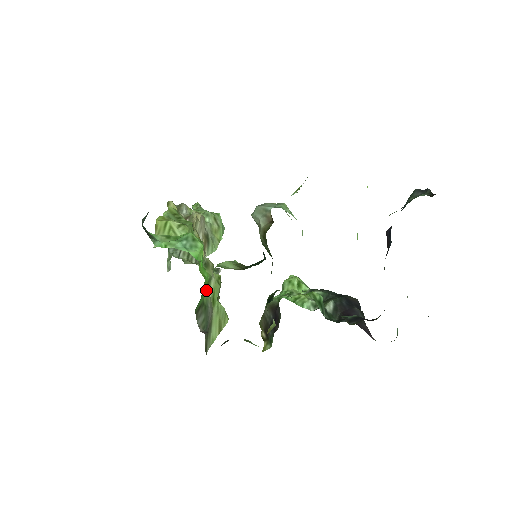
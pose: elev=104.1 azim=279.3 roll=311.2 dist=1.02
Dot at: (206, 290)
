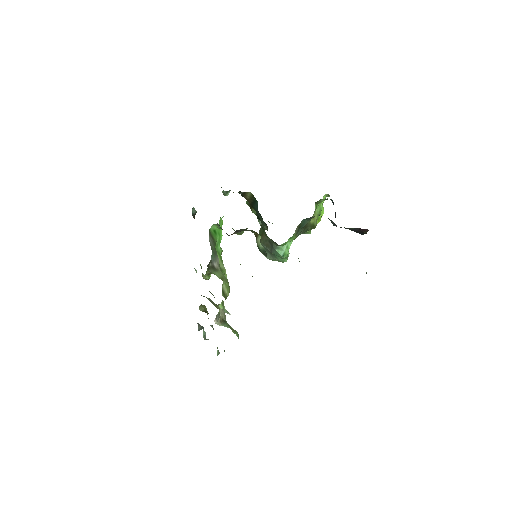
Dot at: (218, 256)
